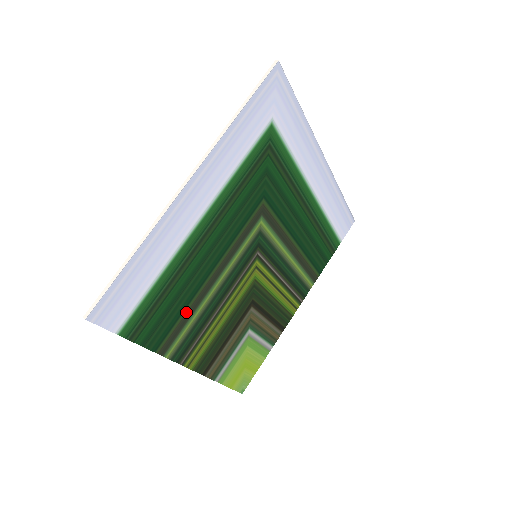
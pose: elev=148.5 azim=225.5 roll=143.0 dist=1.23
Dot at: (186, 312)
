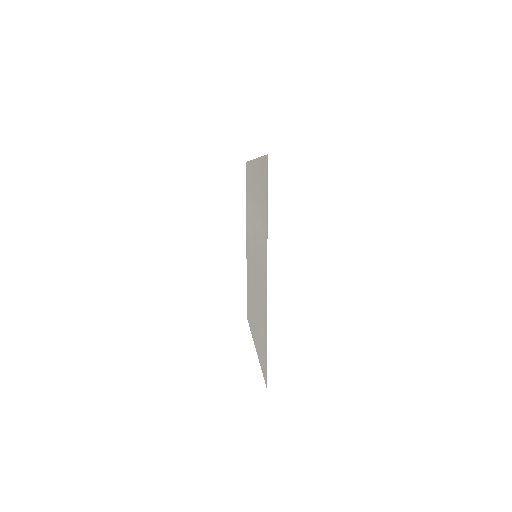
Dot at: occluded
